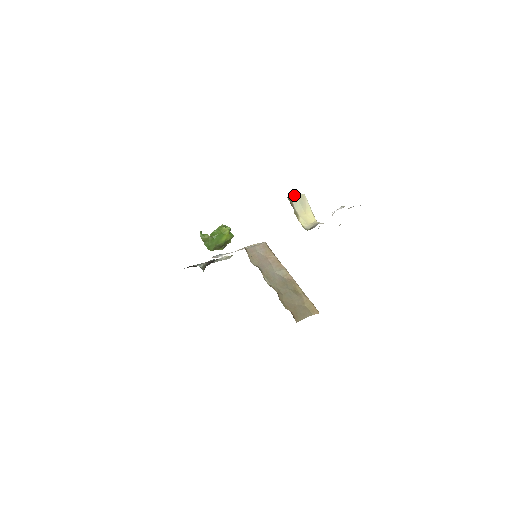
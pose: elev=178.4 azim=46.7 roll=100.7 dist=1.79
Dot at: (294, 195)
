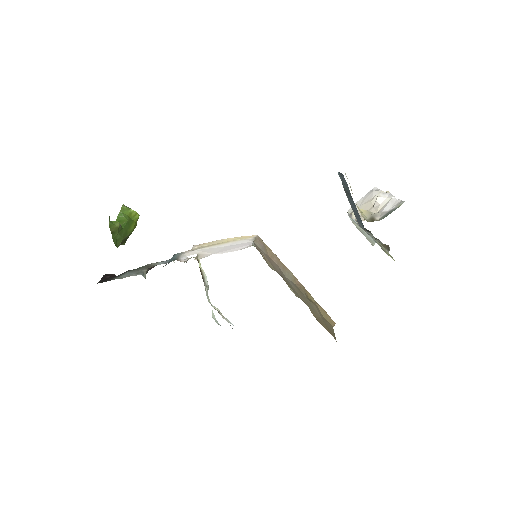
Dot at: (345, 173)
